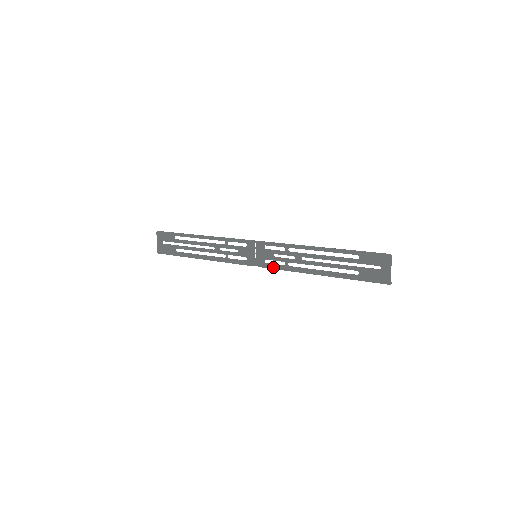
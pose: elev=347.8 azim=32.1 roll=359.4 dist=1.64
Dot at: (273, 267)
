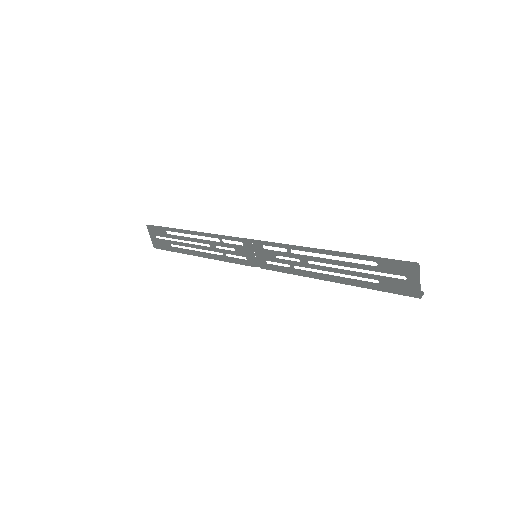
Dot at: (277, 269)
